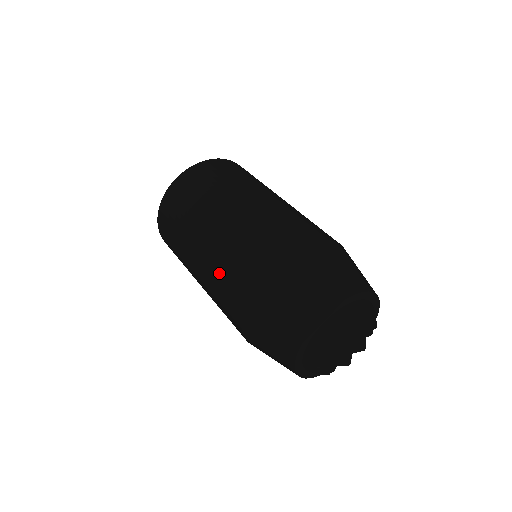
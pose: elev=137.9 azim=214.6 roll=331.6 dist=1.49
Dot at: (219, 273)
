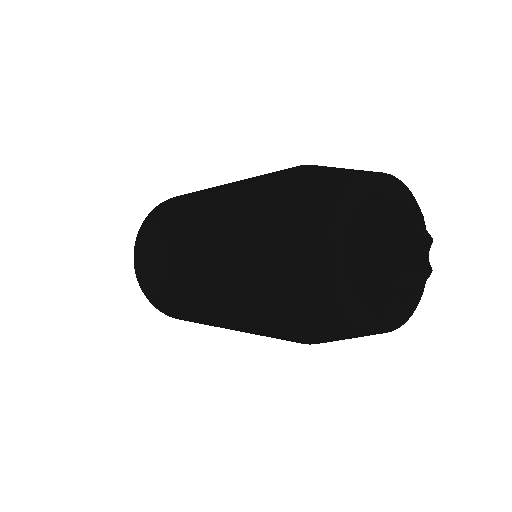
Dot at: (239, 184)
